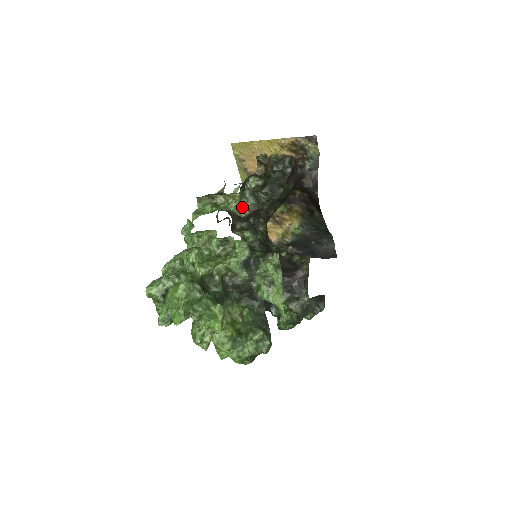
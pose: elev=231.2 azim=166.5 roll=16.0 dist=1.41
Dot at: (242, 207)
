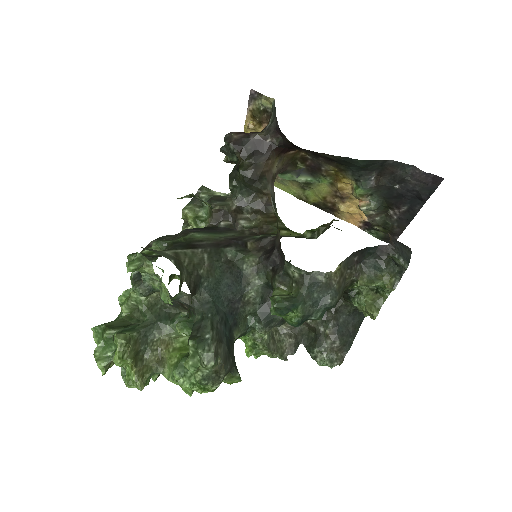
Dot at: (204, 219)
